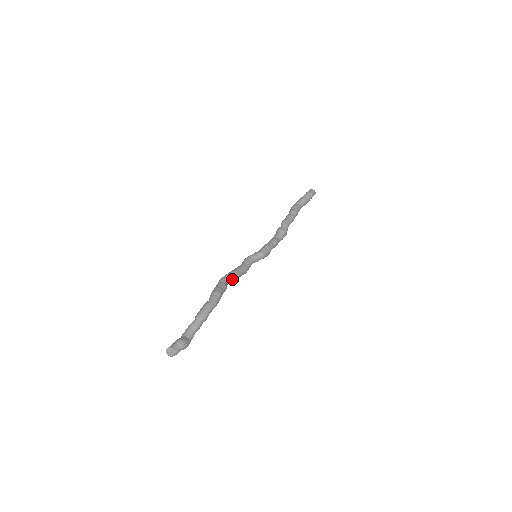
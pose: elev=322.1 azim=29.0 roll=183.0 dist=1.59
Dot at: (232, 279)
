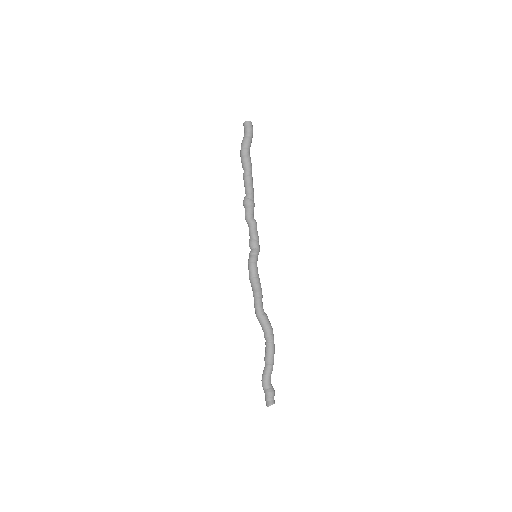
Dot at: (261, 301)
